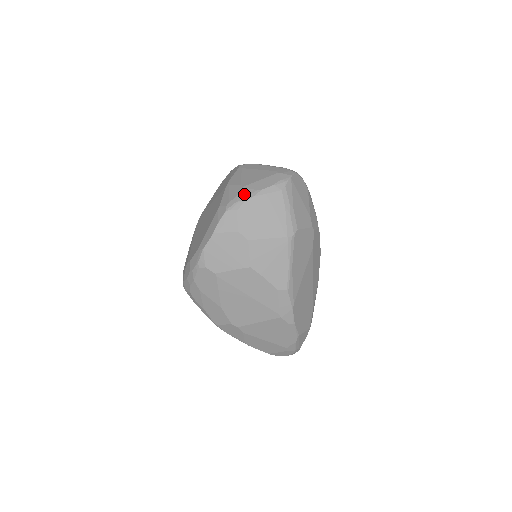
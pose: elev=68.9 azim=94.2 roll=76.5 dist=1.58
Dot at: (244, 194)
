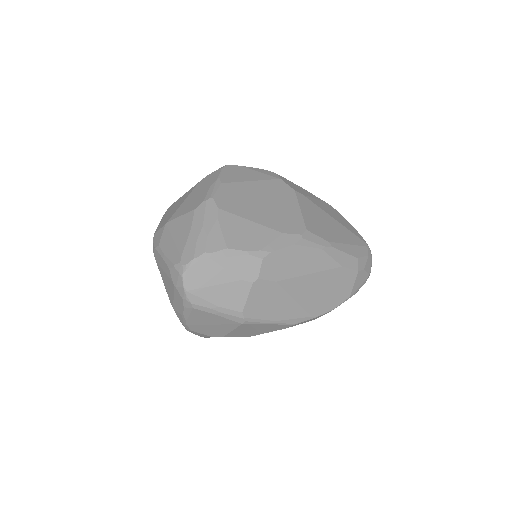
Dot at: (180, 318)
